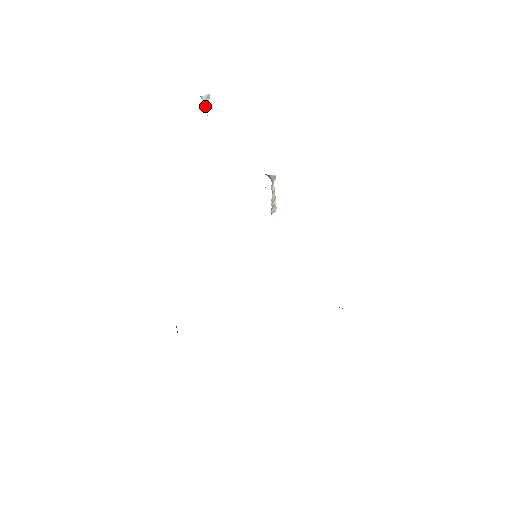
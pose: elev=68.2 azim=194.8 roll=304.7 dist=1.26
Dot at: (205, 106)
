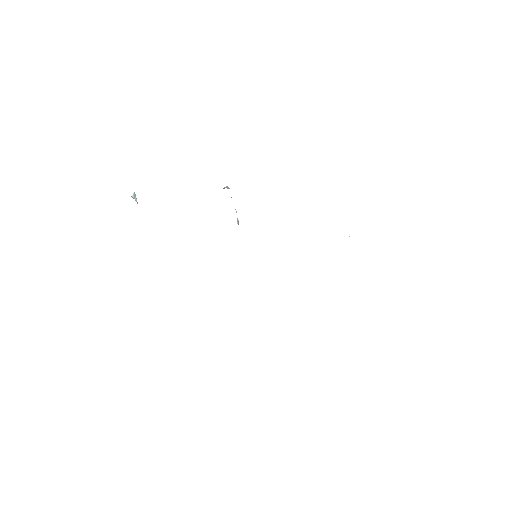
Dot at: occluded
